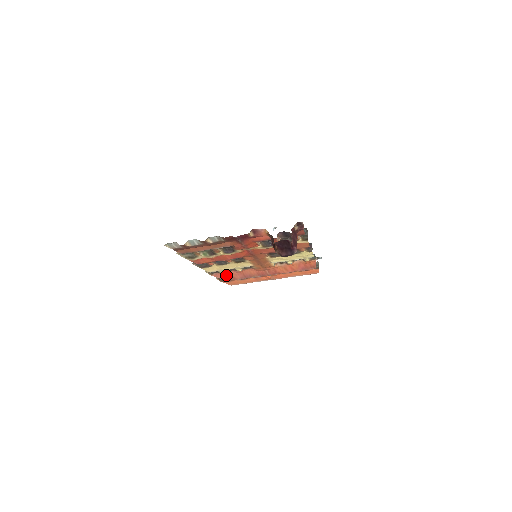
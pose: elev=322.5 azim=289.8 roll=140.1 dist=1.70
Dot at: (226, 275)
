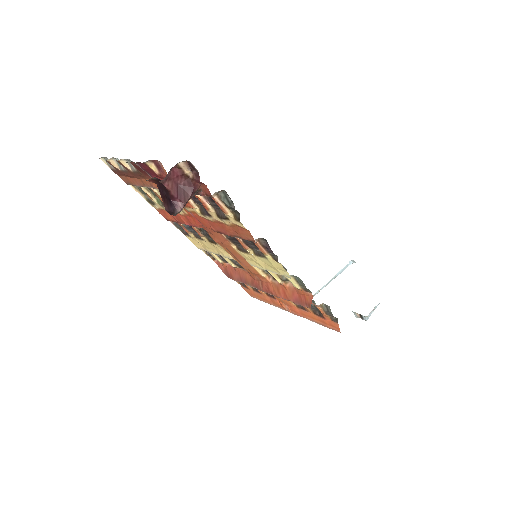
Dot at: (226, 268)
